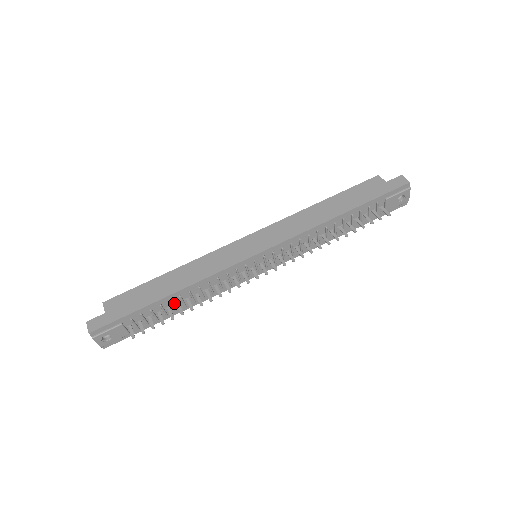
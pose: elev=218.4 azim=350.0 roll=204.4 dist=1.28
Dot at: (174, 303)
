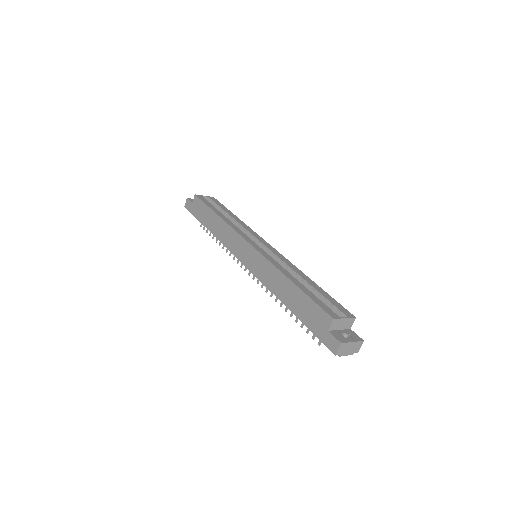
Dot at: occluded
